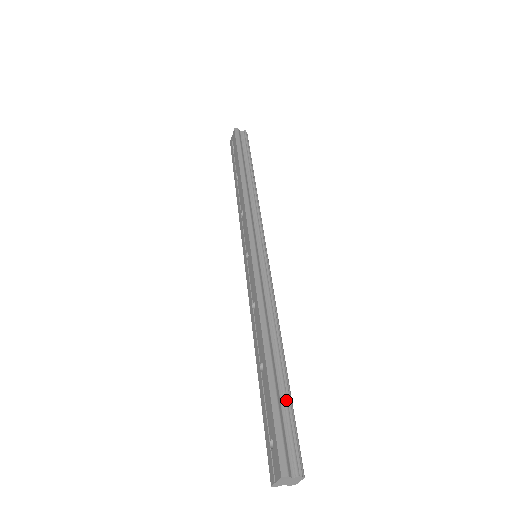
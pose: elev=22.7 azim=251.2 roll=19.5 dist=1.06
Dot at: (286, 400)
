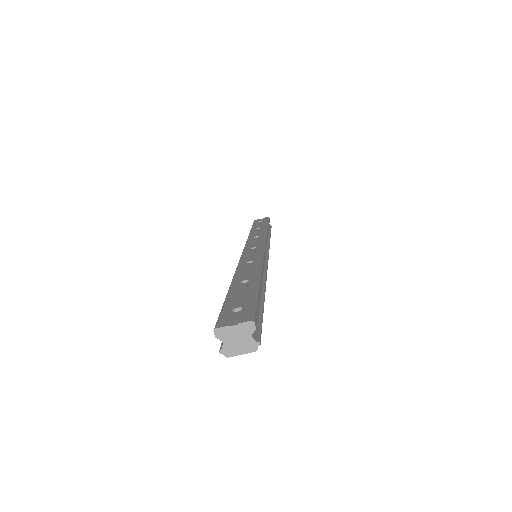
Dot at: (261, 308)
